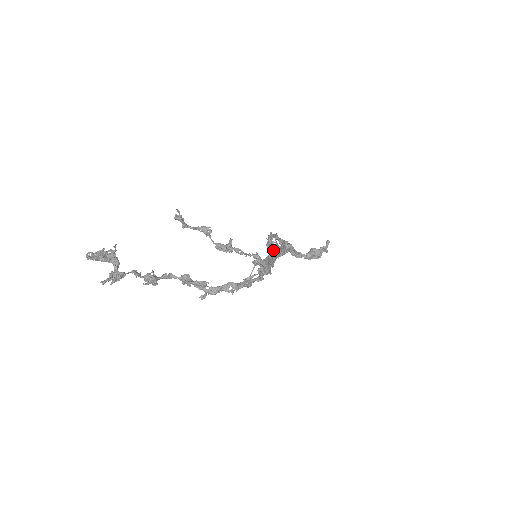
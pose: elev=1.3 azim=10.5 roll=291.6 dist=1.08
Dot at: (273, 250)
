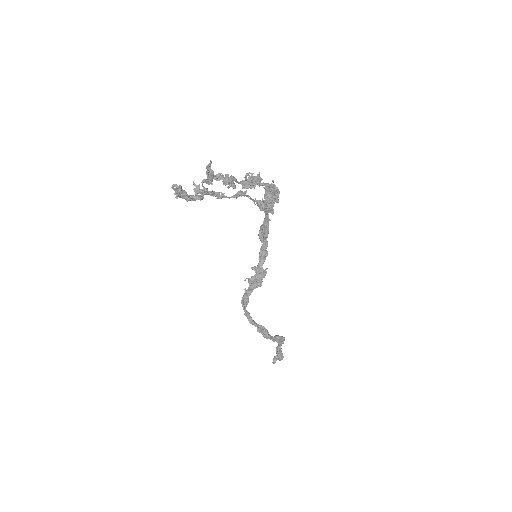
Dot at: (258, 279)
